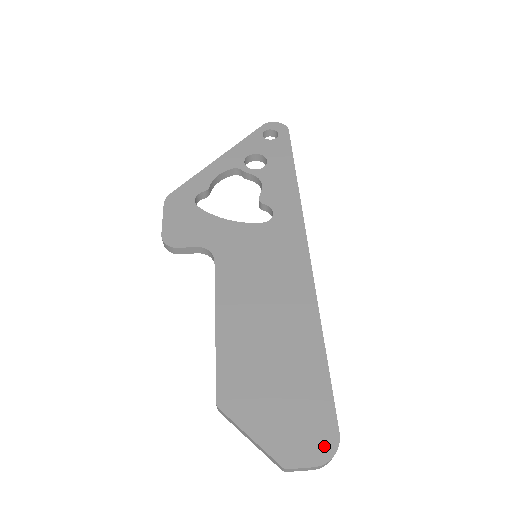
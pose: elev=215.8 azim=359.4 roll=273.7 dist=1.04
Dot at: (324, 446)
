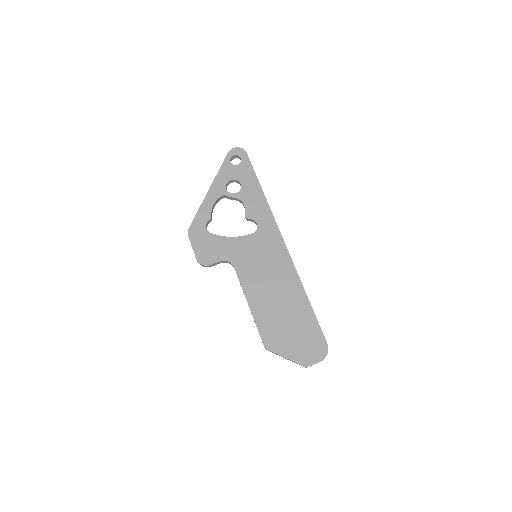
Dot at: (322, 351)
